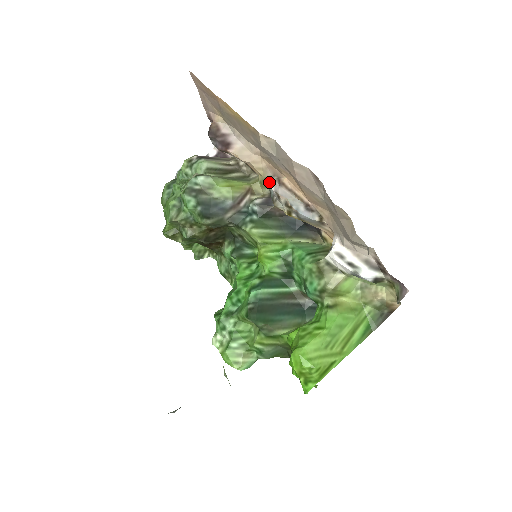
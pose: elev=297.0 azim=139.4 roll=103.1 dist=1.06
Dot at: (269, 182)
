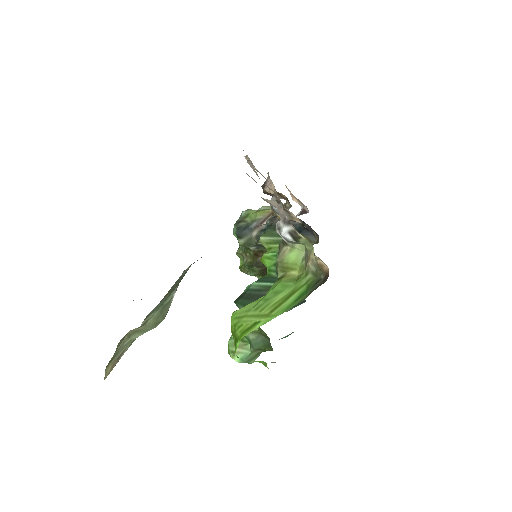
Dot at: occluded
